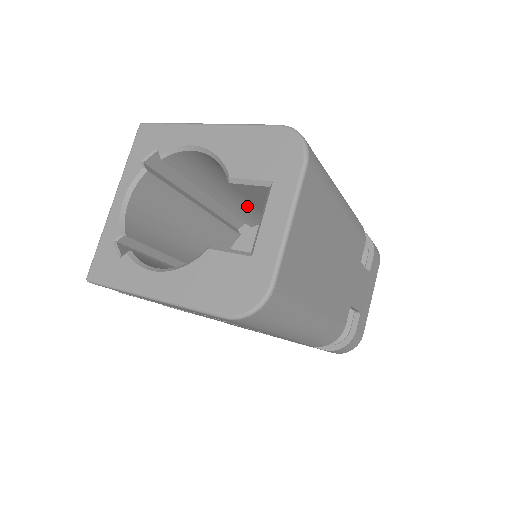
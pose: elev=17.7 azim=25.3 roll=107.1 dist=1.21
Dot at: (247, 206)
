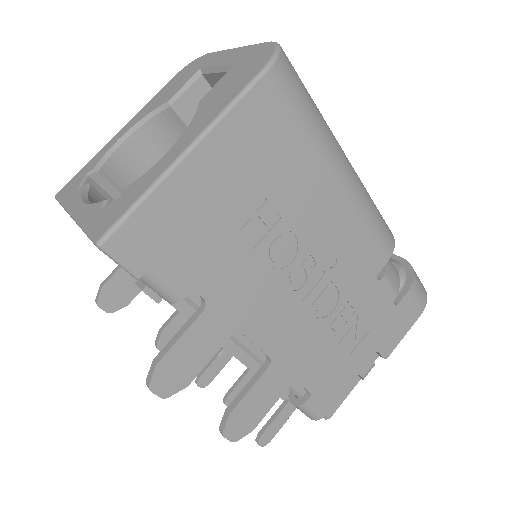
Dot at: occluded
